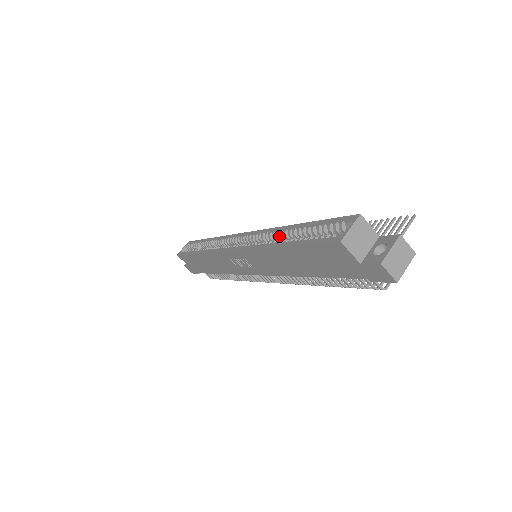
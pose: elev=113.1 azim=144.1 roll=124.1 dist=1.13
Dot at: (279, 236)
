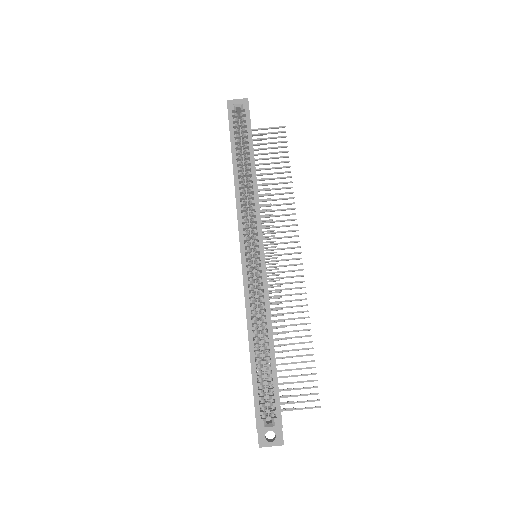
Dot at: (263, 322)
